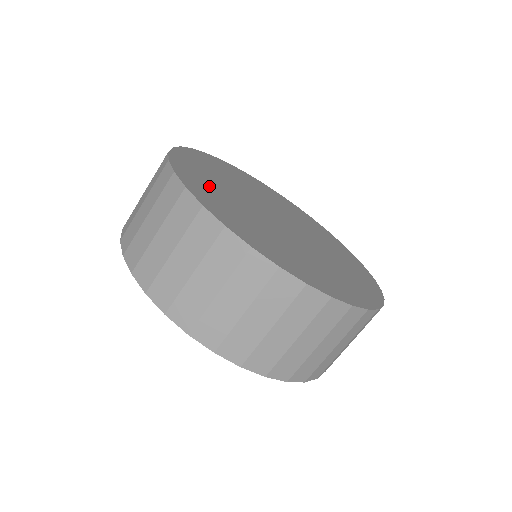
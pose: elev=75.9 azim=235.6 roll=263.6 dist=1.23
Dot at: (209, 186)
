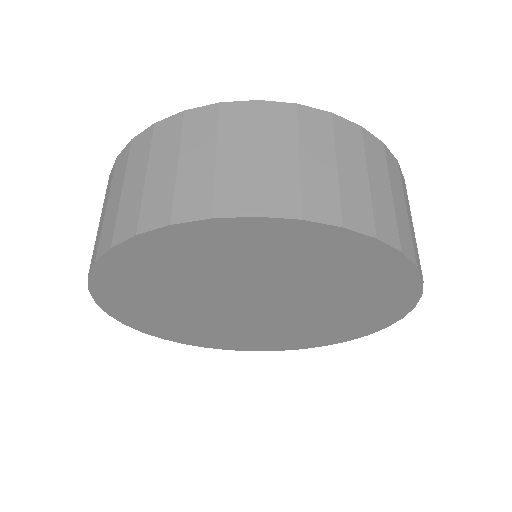
Dot at: occluded
